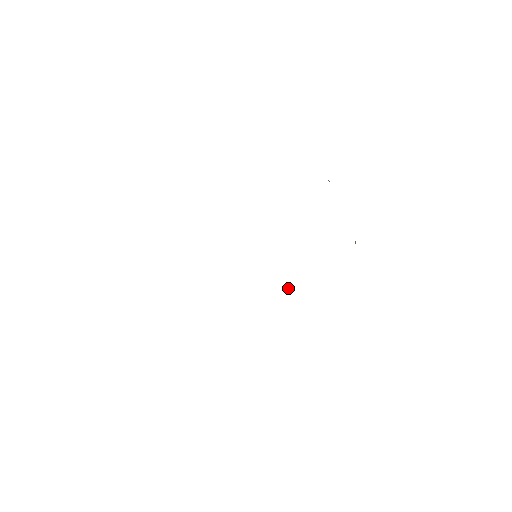
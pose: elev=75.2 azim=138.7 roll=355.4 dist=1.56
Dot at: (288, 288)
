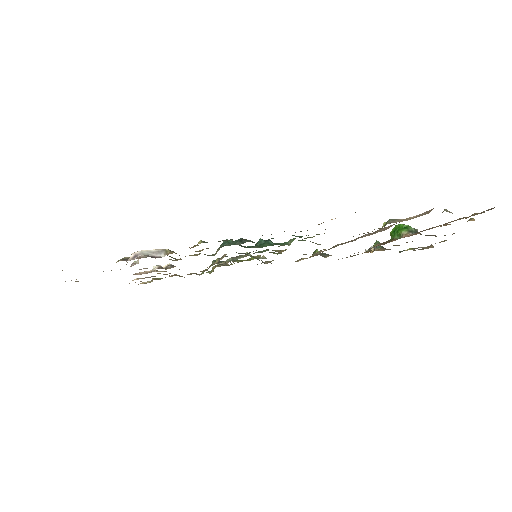
Dot at: (262, 261)
